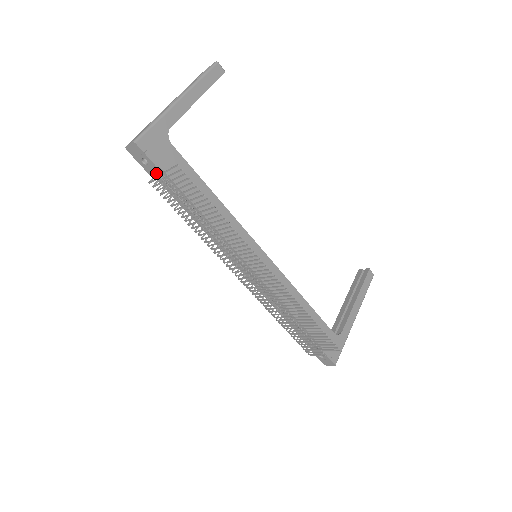
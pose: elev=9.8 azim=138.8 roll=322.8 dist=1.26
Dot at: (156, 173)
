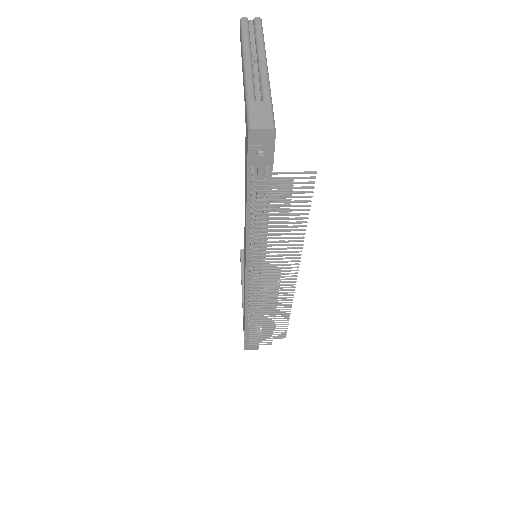
Dot at: (262, 169)
